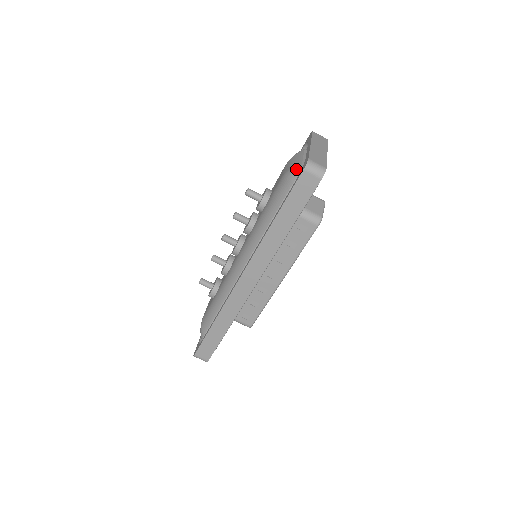
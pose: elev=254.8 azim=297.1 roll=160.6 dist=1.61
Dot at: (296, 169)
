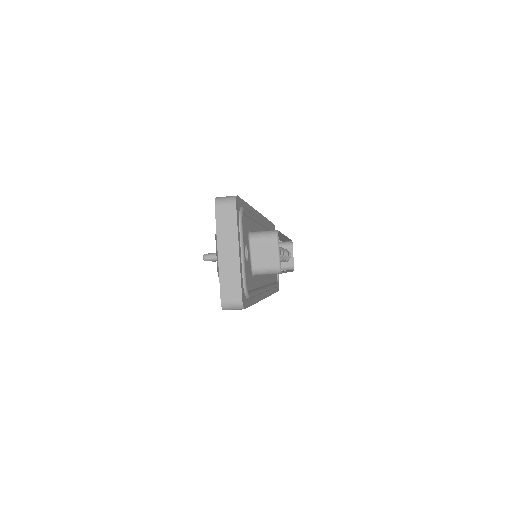
Dot at: occluded
